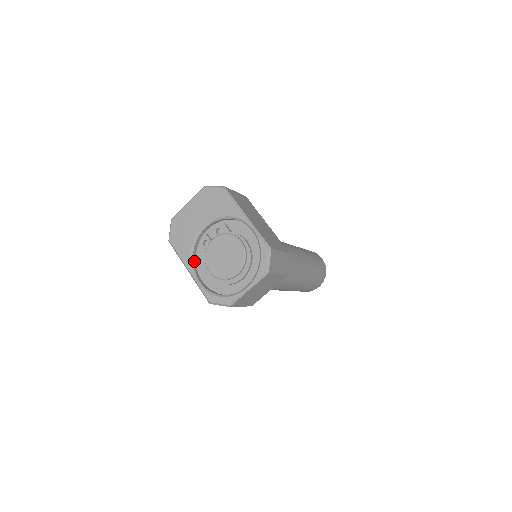
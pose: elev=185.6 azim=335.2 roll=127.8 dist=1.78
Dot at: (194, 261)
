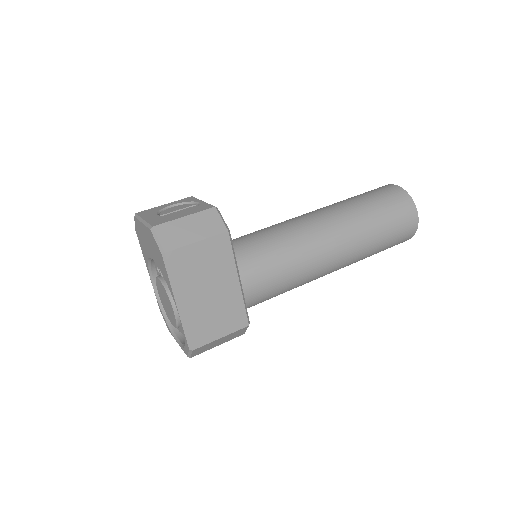
Dot at: (154, 267)
